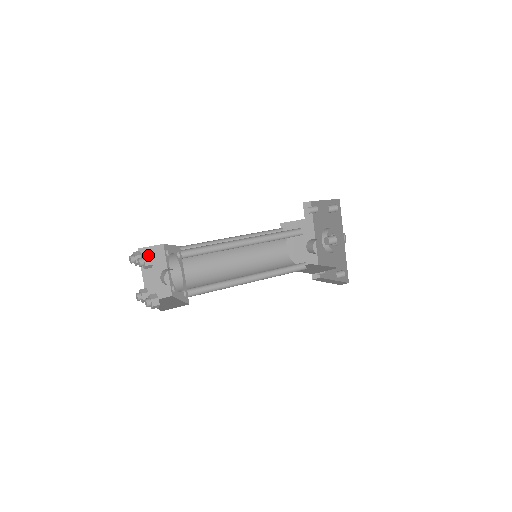
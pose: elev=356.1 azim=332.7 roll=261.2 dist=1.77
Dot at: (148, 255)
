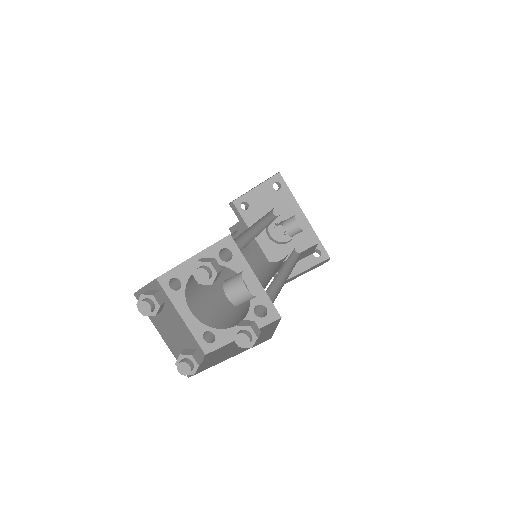
Dot at: (206, 258)
